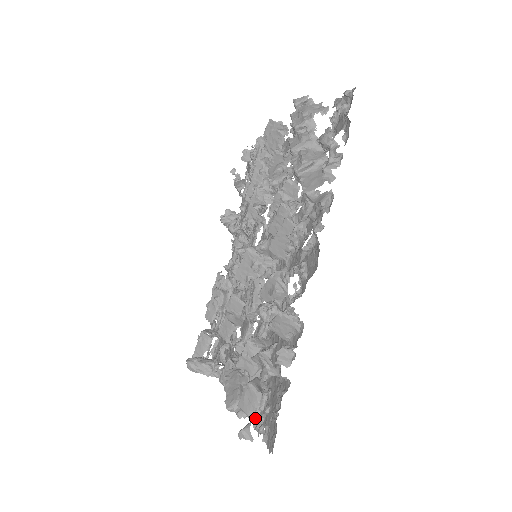
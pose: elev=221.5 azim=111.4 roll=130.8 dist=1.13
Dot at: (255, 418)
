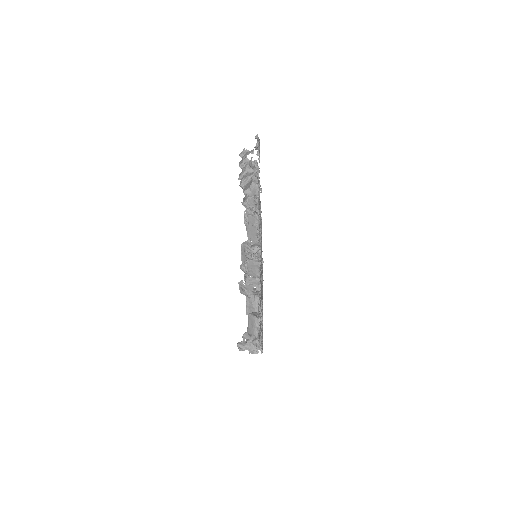
Dot at: occluded
